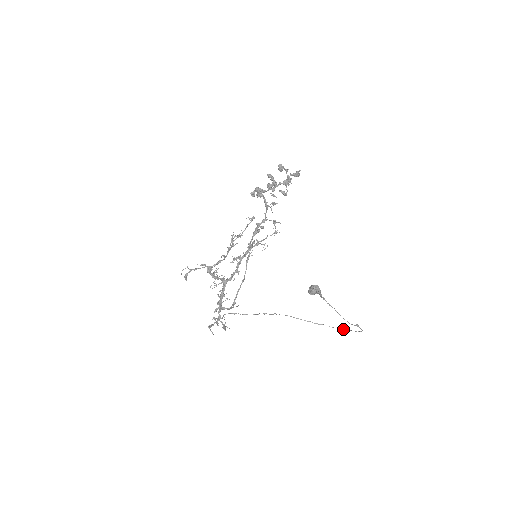
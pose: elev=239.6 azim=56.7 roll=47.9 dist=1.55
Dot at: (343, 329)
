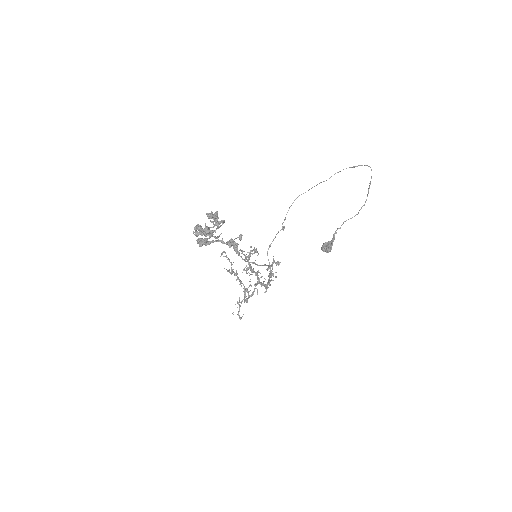
Dot at: occluded
